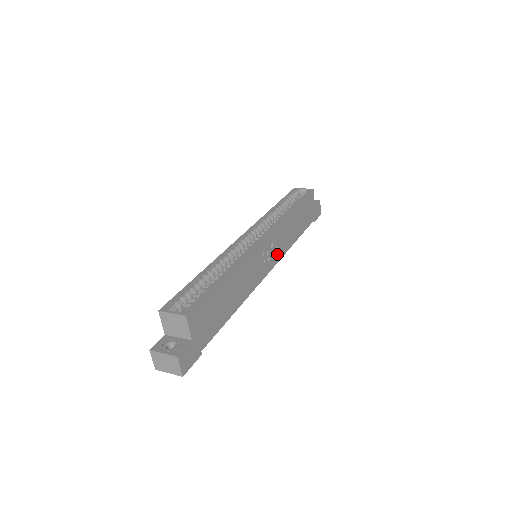
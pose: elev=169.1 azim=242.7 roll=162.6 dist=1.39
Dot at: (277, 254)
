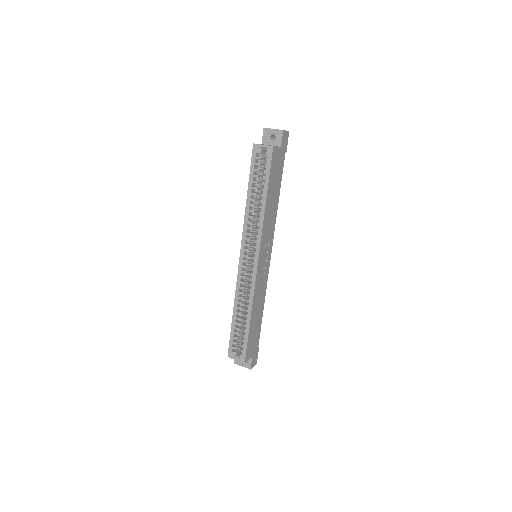
Dot at: (270, 242)
